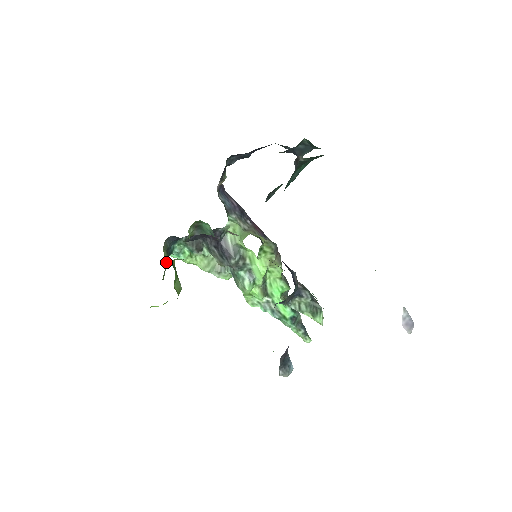
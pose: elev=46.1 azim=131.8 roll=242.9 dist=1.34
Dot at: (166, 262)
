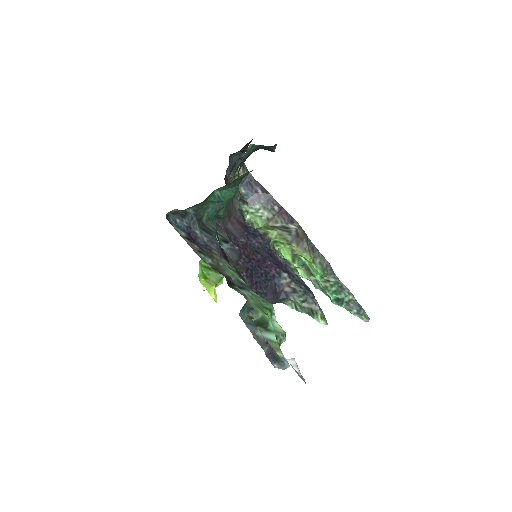
Dot at: occluded
